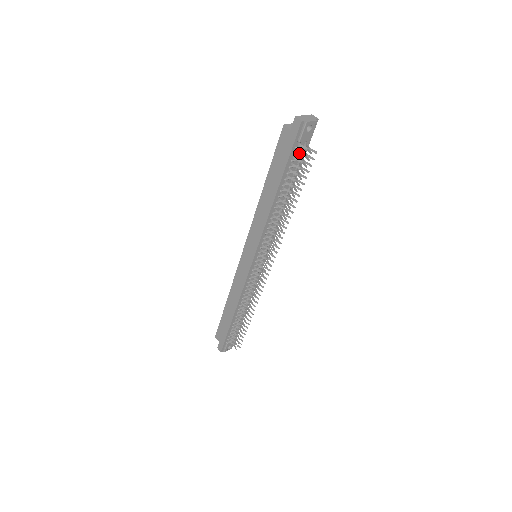
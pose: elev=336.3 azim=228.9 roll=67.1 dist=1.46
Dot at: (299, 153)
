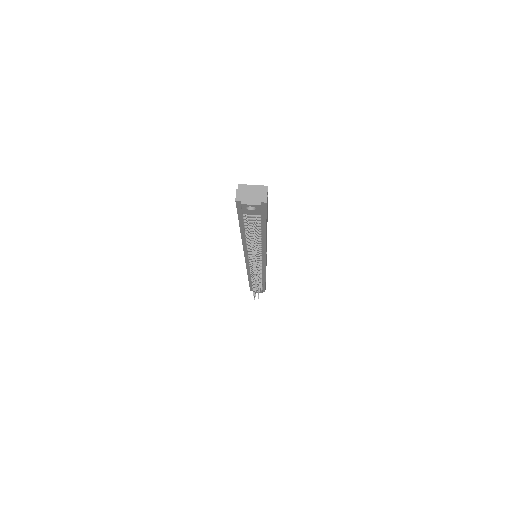
Dot at: occluded
